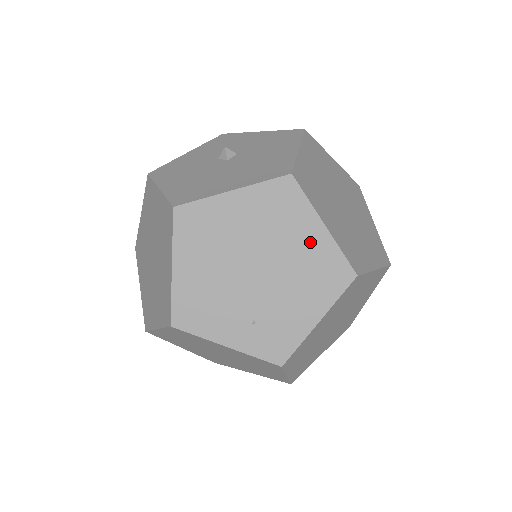
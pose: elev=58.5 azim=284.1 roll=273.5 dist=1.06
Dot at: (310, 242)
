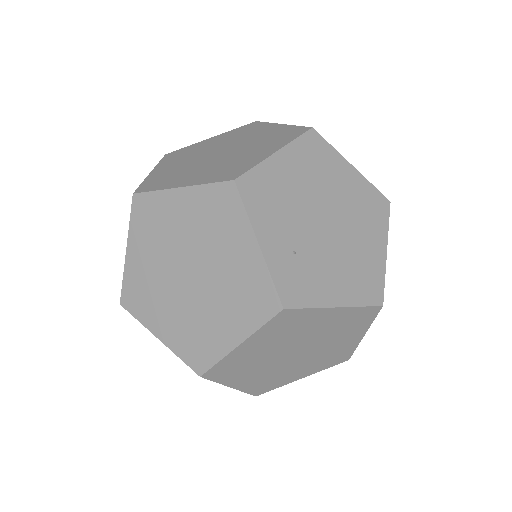
Dot at: (372, 249)
